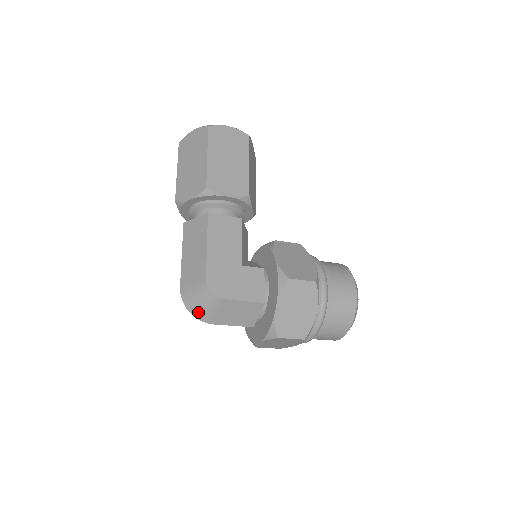
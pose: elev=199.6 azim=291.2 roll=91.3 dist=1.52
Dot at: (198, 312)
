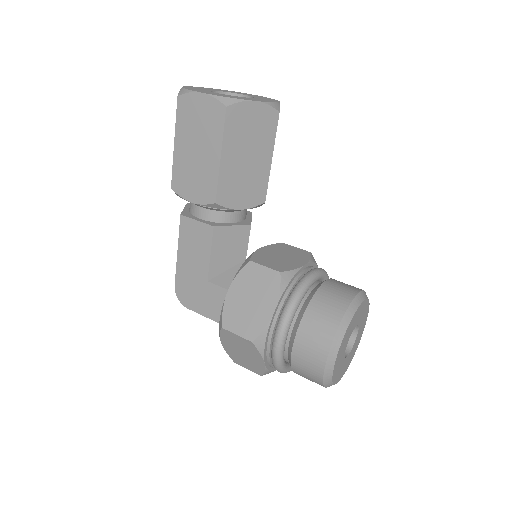
Dot at: occluded
